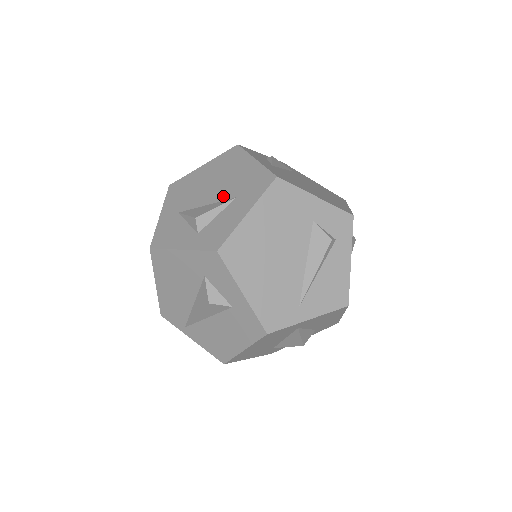
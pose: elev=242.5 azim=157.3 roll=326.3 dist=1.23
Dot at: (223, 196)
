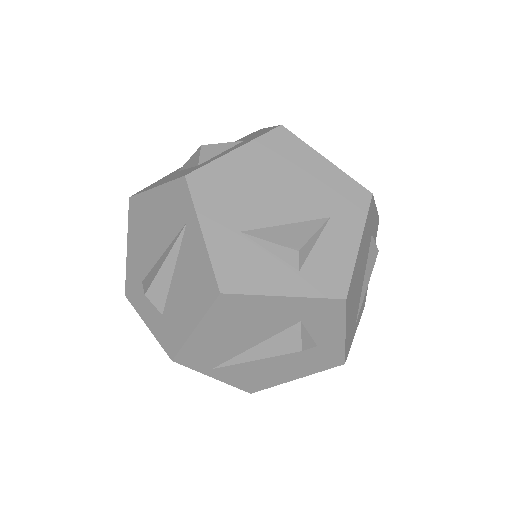
Dot at: (307, 213)
